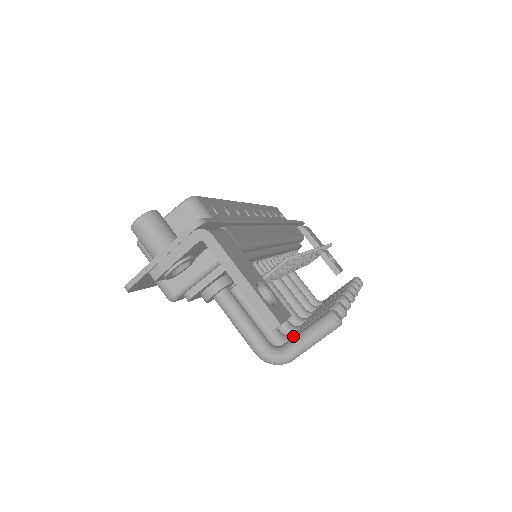
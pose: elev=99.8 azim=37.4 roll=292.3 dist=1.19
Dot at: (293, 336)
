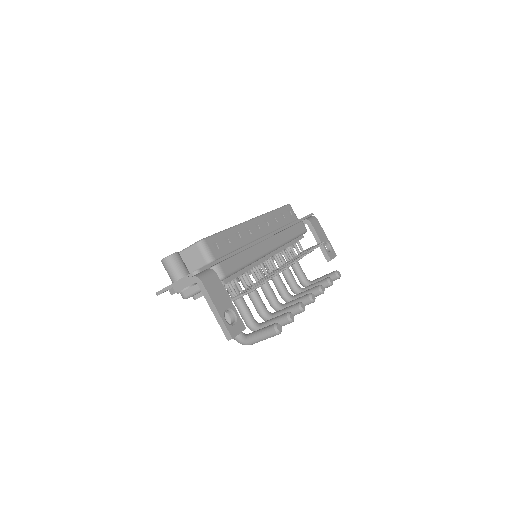
Dot at: (260, 325)
